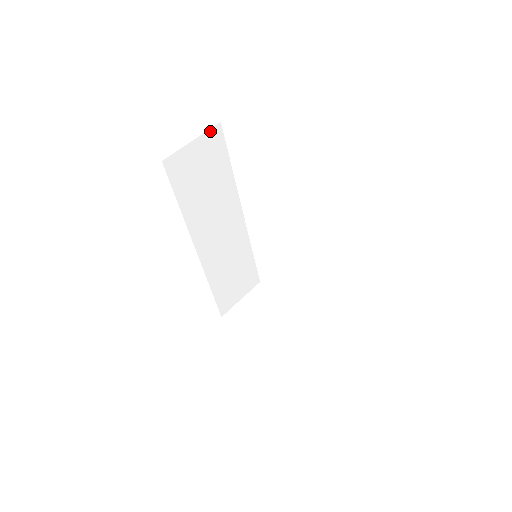
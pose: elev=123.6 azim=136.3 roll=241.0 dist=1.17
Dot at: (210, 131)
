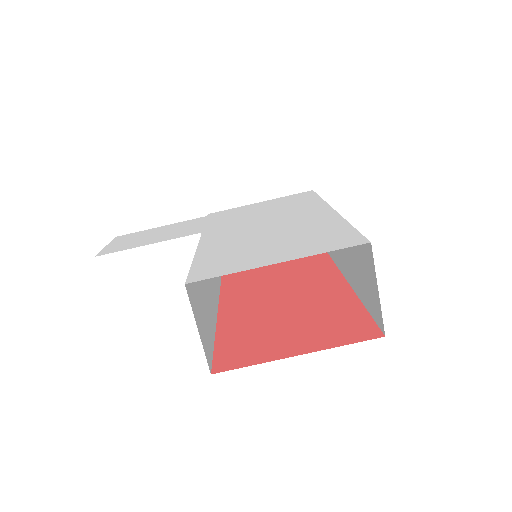
Dot at: (190, 302)
